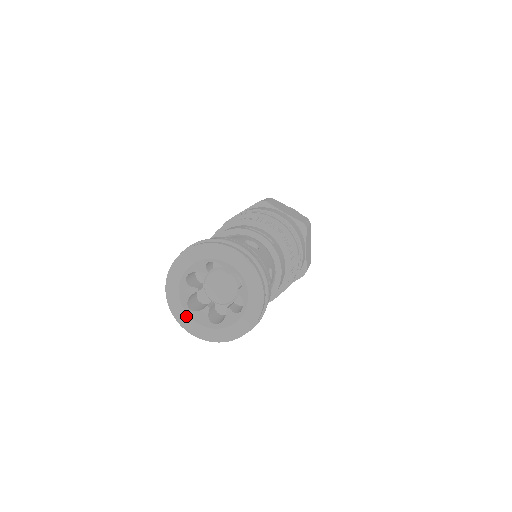
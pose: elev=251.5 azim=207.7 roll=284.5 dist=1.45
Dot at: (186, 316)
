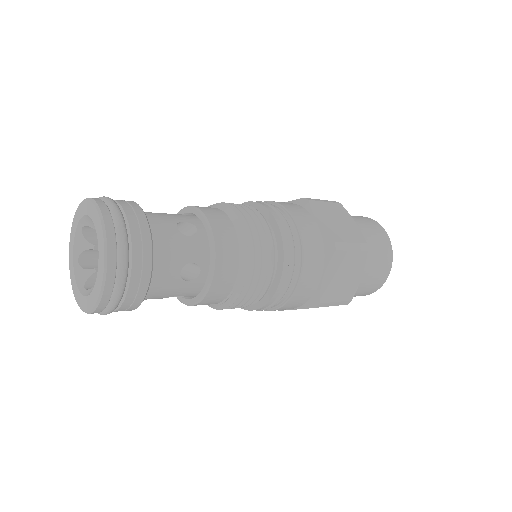
Dot at: (82, 297)
